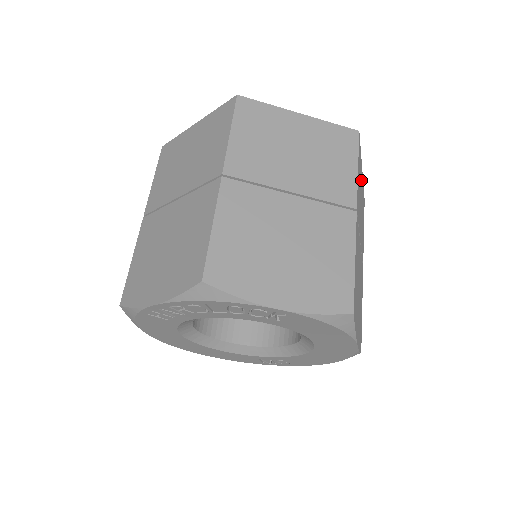
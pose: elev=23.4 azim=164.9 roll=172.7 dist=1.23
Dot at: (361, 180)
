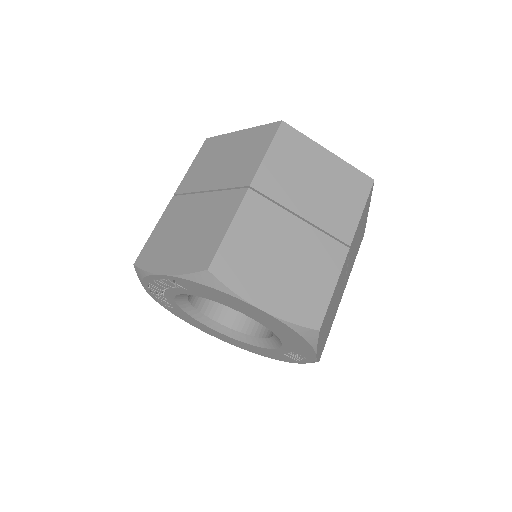
Dot at: (317, 161)
